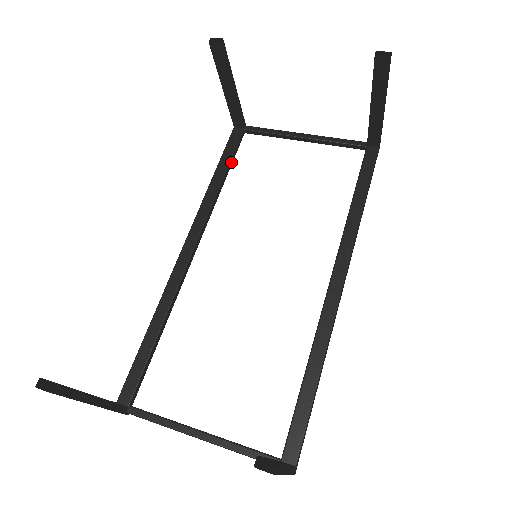
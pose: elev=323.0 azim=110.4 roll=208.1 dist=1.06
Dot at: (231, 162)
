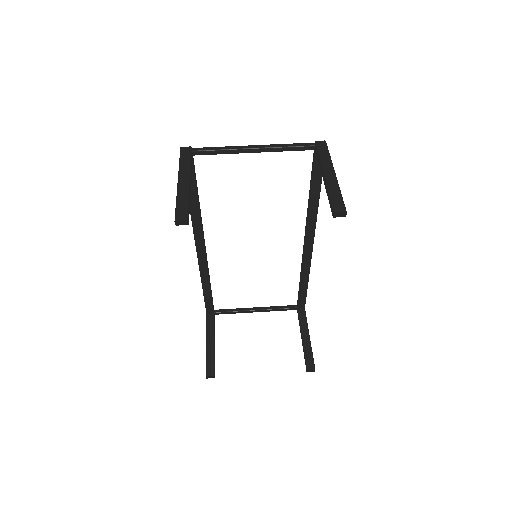
Dot at: (196, 185)
